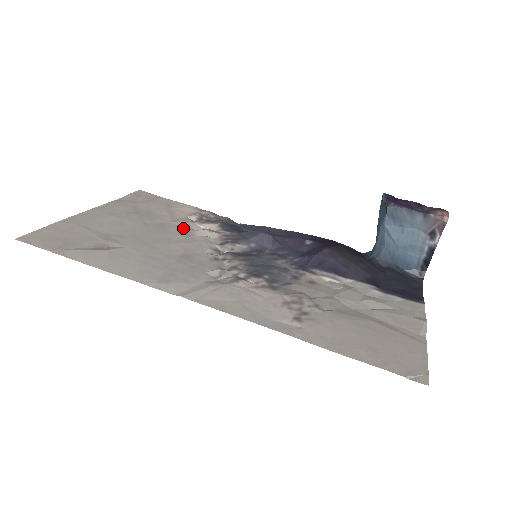
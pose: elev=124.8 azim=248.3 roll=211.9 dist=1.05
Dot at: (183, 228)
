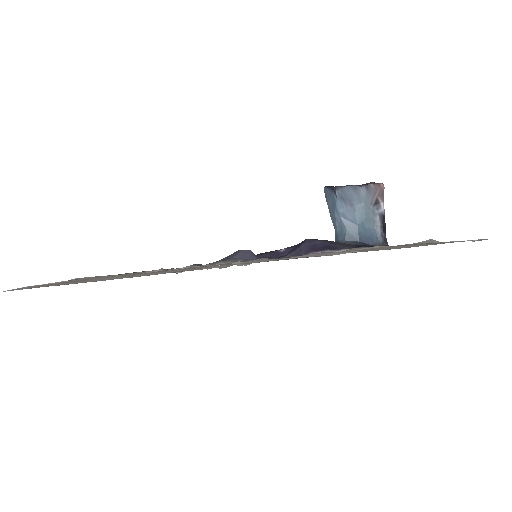
Dot at: occluded
